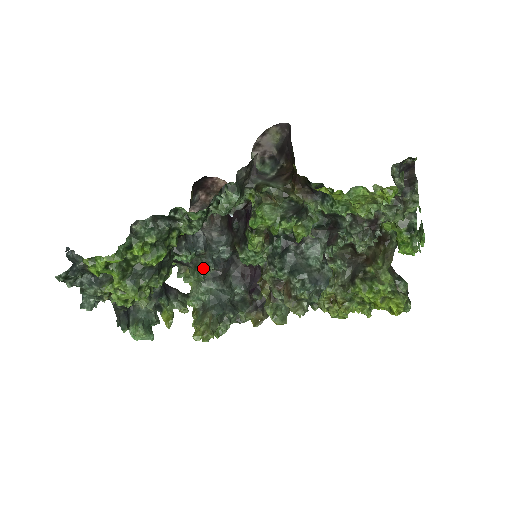
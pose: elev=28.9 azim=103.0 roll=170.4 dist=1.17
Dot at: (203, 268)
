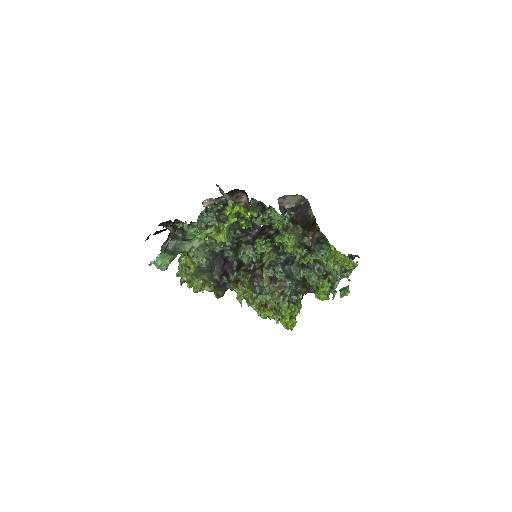
Dot at: occluded
